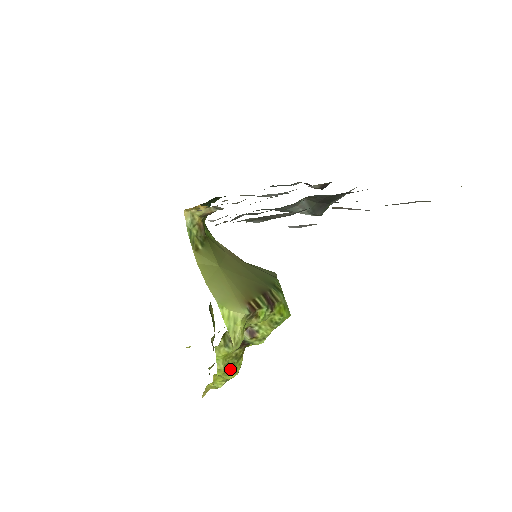
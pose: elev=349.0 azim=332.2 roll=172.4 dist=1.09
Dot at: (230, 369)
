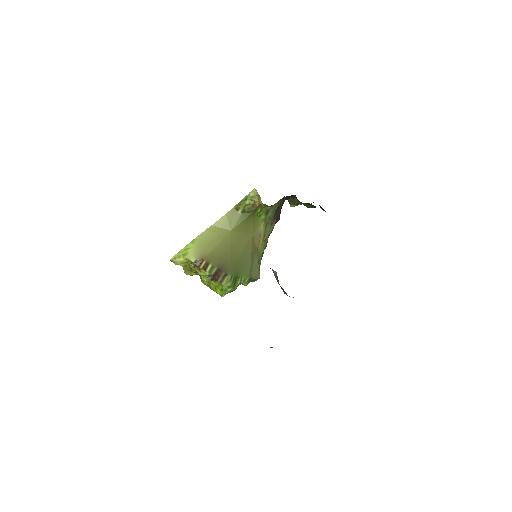
Dot at: (186, 268)
